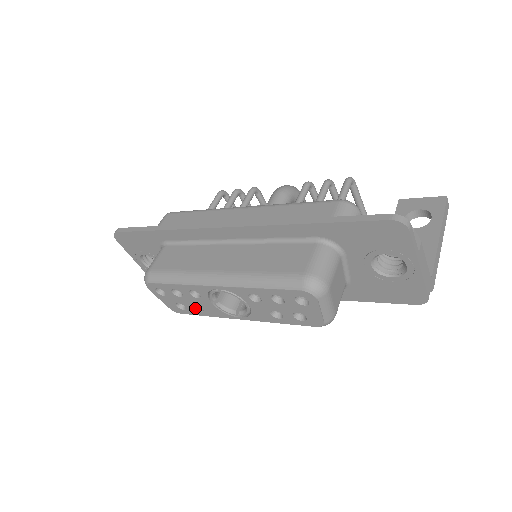
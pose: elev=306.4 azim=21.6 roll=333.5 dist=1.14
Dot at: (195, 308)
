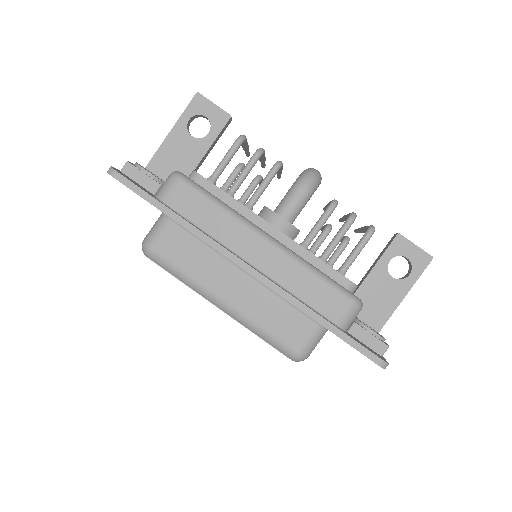
Dot at: occluded
